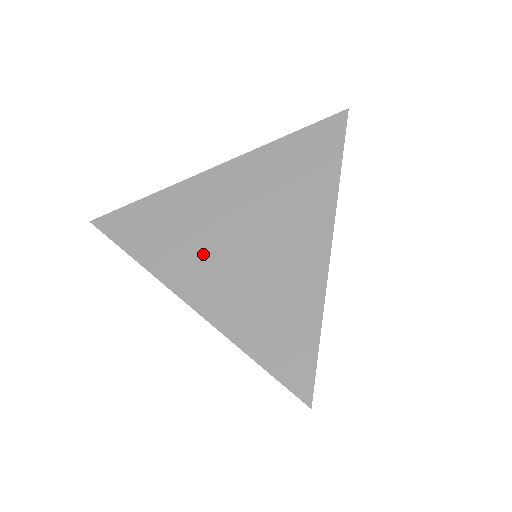
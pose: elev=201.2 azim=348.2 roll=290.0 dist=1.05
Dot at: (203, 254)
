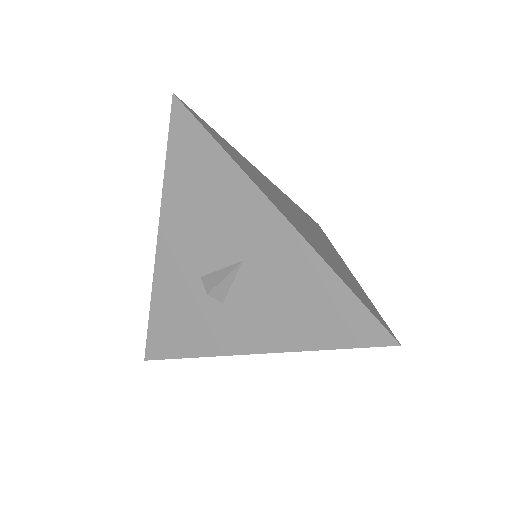
Dot at: (277, 200)
